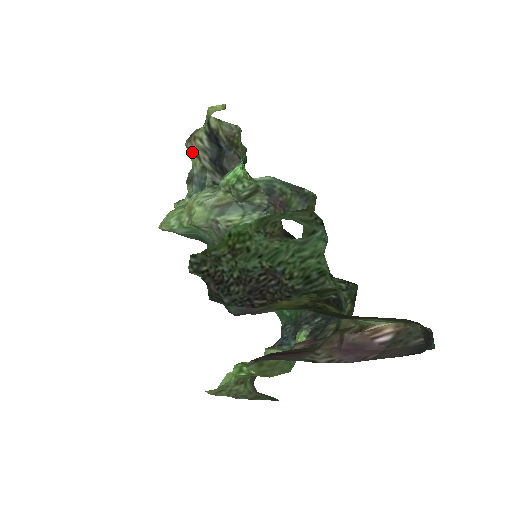
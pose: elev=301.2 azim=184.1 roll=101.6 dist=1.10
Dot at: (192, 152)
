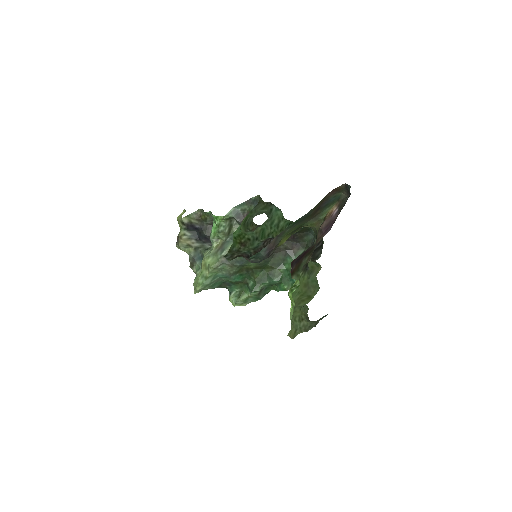
Dot at: (184, 246)
